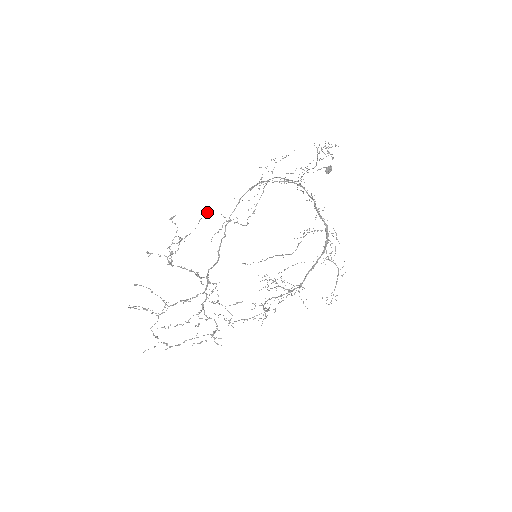
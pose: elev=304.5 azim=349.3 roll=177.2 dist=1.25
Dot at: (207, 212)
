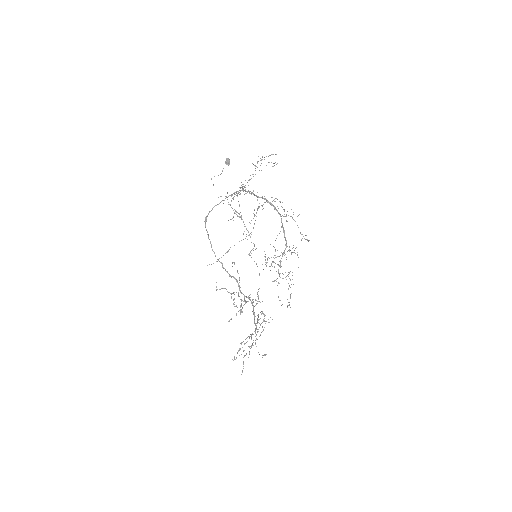
Dot at: (234, 263)
